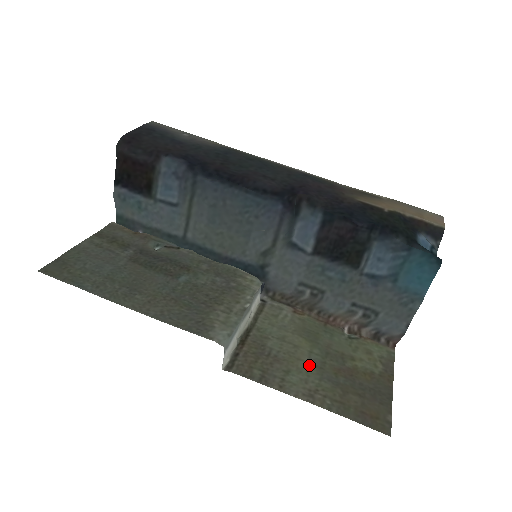
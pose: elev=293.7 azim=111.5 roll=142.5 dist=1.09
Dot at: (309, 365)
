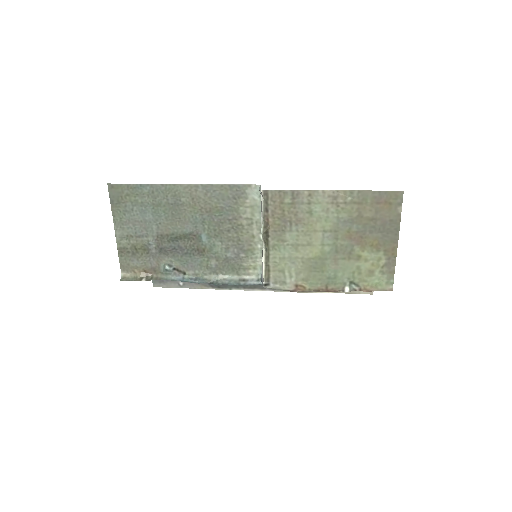
Dot at: (325, 229)
